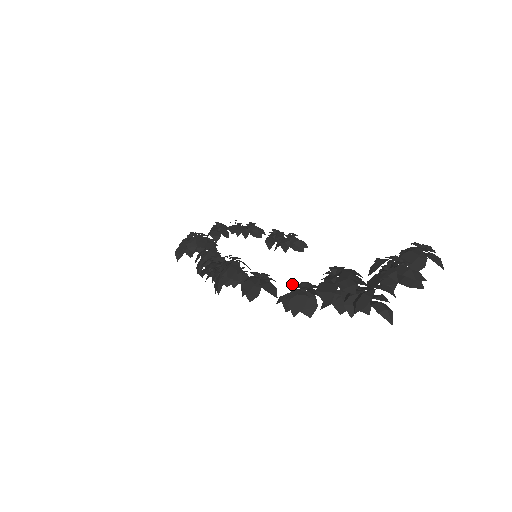
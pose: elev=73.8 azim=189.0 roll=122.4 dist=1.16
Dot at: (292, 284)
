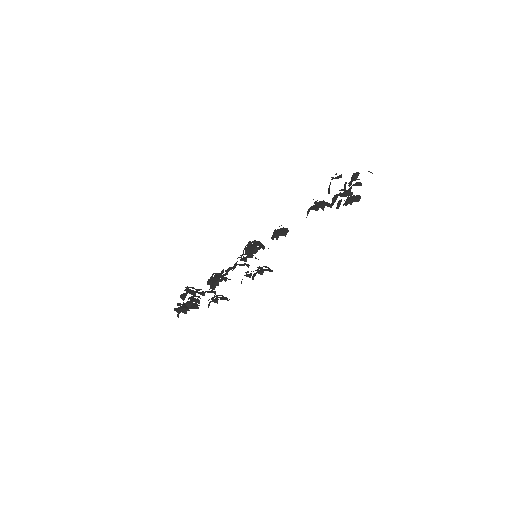
Dot at: occluded
